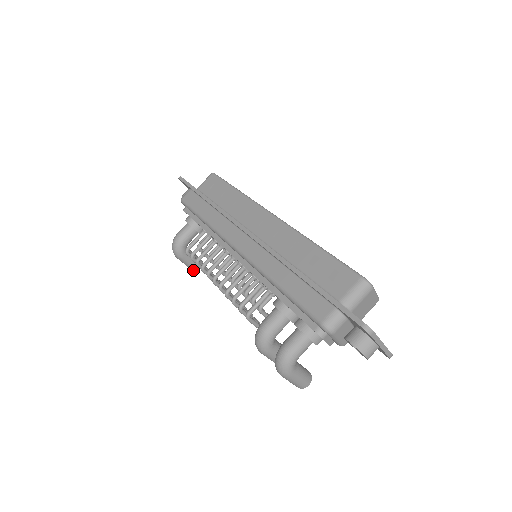
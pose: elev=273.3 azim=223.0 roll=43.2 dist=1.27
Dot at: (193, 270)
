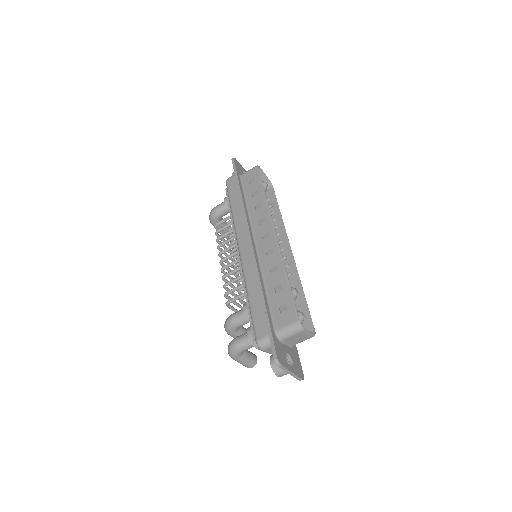
Dot at: occluded
